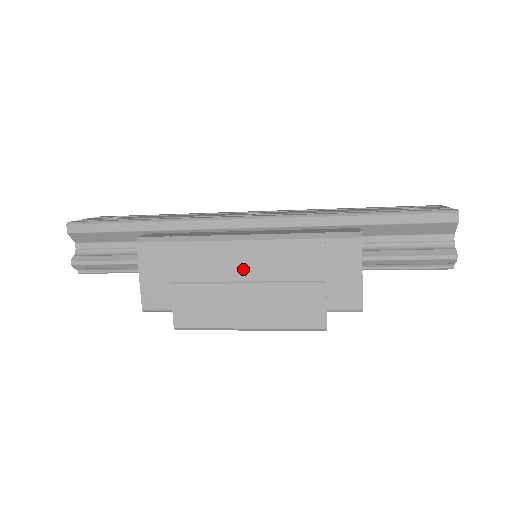
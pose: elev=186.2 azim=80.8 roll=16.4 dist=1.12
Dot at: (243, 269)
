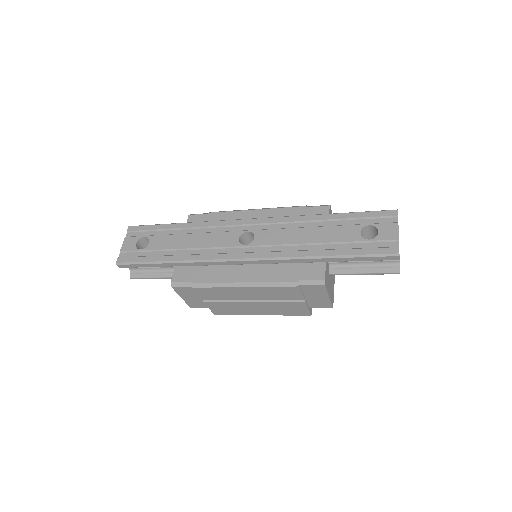
Dot at: (248, 296)
